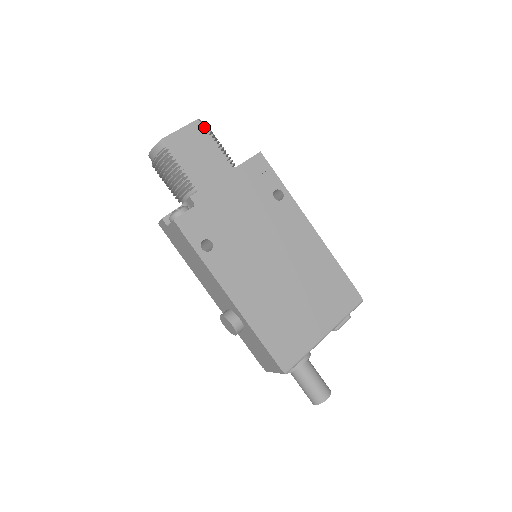
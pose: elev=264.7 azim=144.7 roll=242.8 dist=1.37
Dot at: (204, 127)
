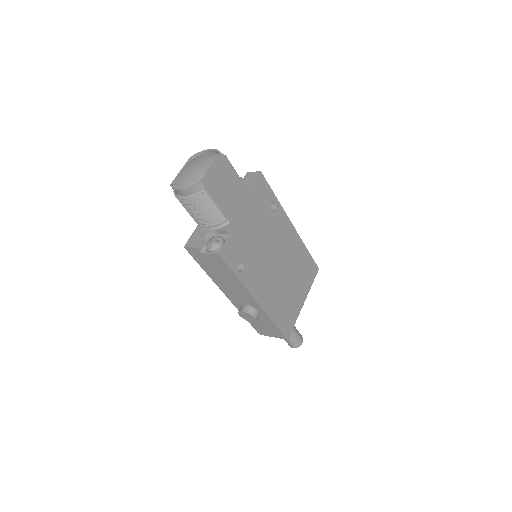
Dot at: (226, 160)
